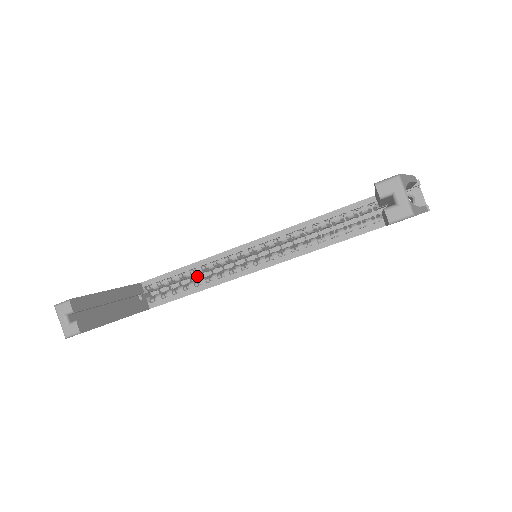
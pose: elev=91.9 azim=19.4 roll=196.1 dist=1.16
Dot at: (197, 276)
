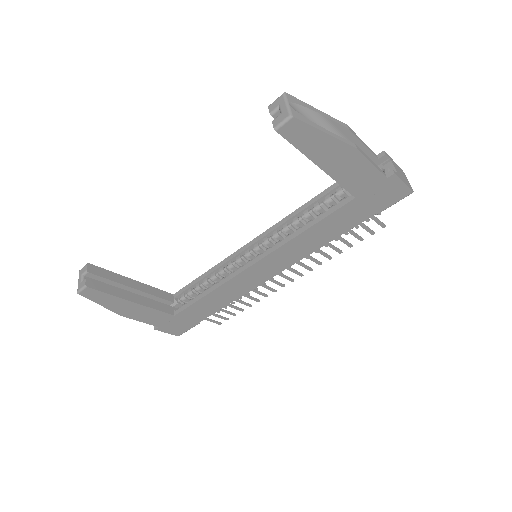
Dot at: occluded
